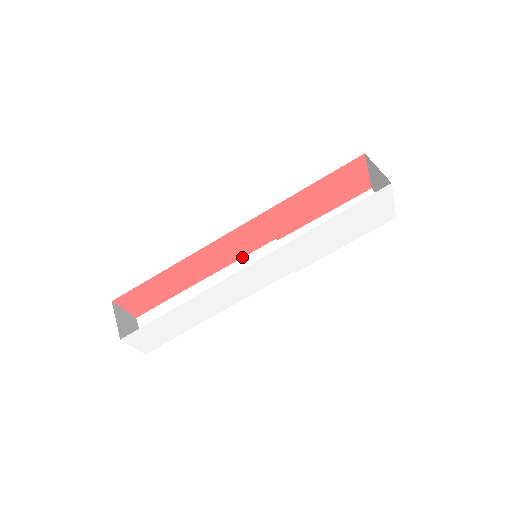
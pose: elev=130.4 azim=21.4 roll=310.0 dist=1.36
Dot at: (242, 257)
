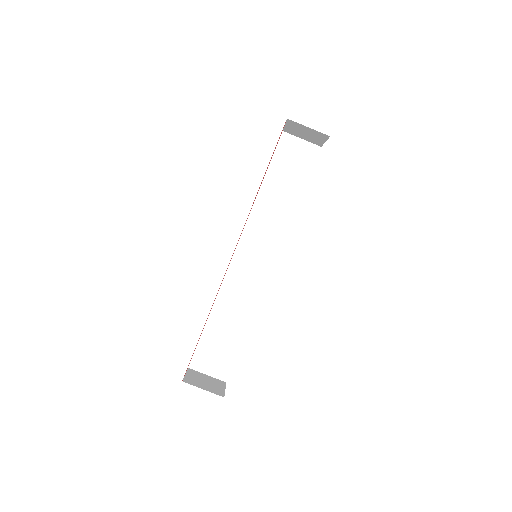
Dot at: (231, 260)
